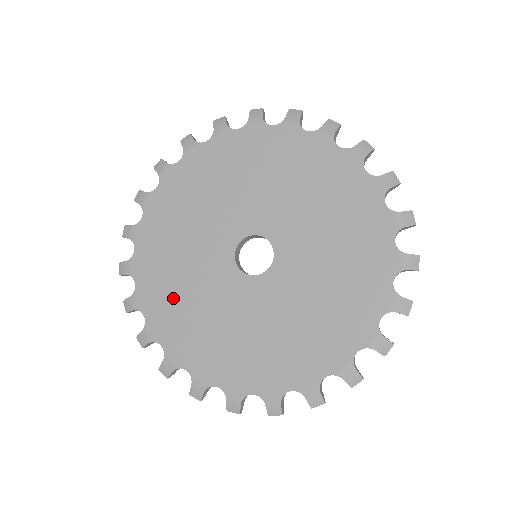
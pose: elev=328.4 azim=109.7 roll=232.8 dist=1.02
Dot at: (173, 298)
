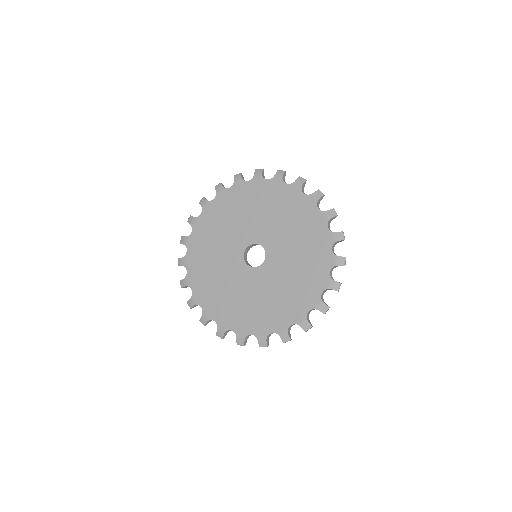
Dot at: (209, 237)
